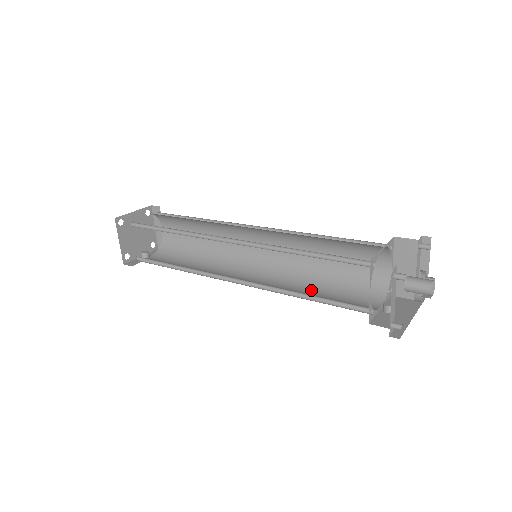
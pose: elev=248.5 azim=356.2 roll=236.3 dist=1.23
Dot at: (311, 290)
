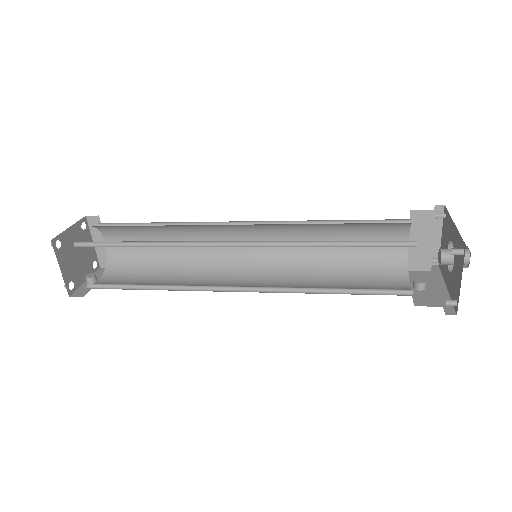
Dot at: (326, 282)
